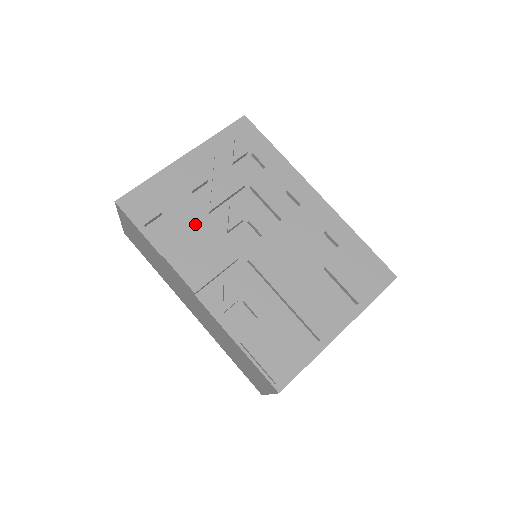
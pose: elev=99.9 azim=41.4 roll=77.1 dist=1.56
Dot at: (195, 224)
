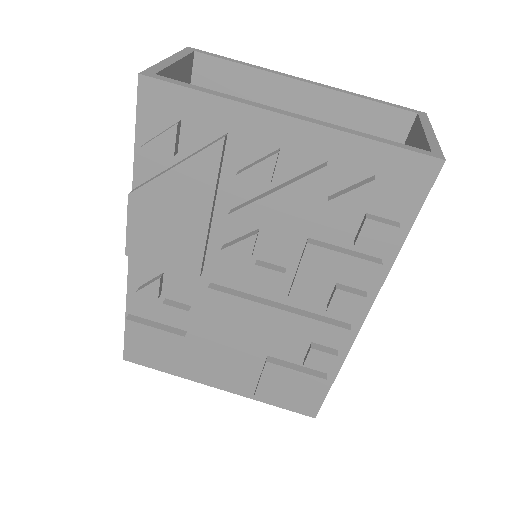
Dot at: (196, 208)
